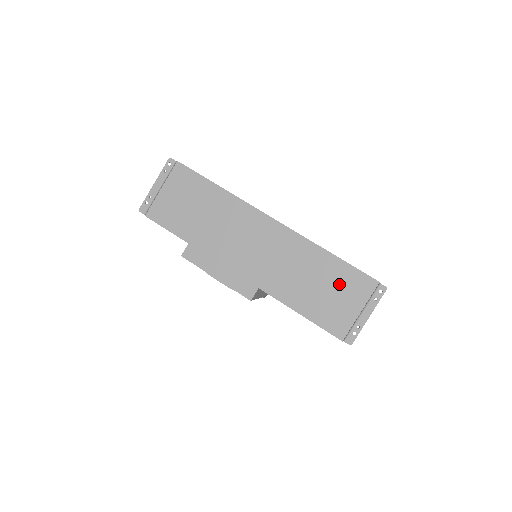
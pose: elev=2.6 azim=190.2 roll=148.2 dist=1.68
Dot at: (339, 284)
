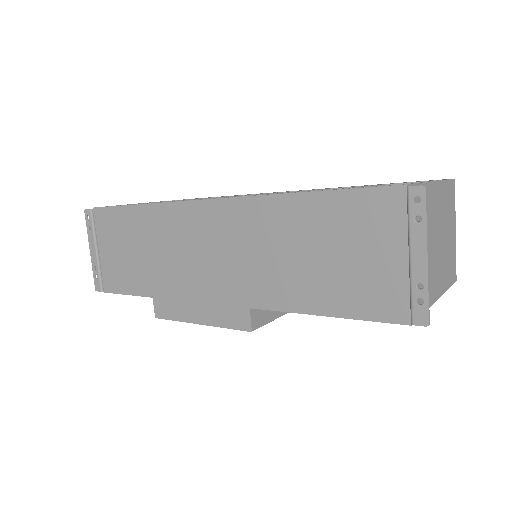
Dot at: (345, 233)
